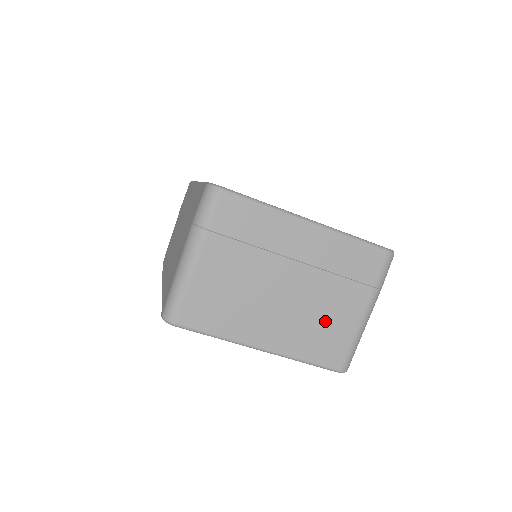
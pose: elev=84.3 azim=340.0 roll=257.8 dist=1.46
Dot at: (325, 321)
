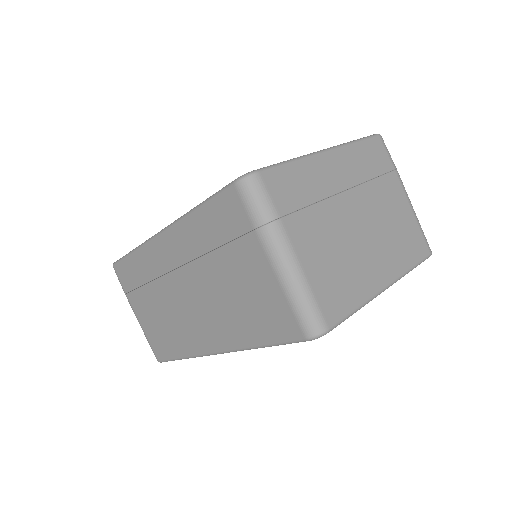
Dot at: (396, 223)
